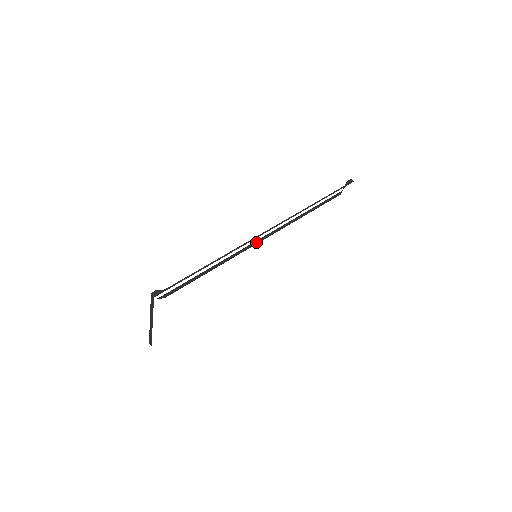
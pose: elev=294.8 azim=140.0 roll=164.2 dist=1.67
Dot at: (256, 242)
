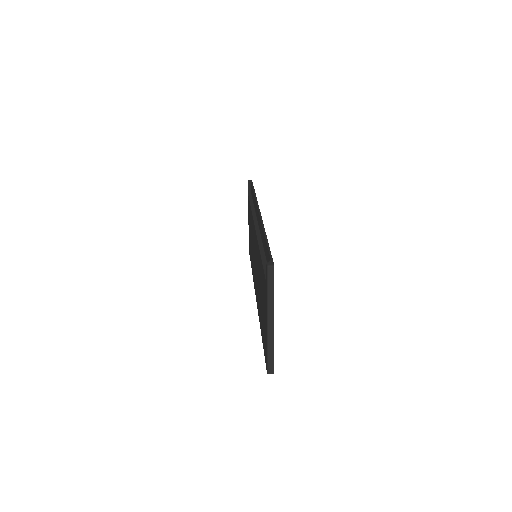
Dot at: (257, 230)
